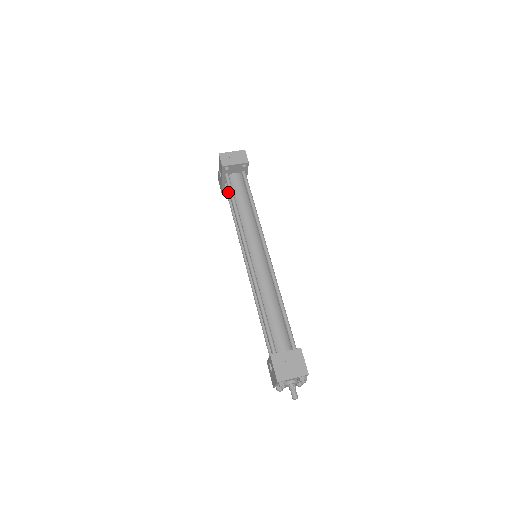
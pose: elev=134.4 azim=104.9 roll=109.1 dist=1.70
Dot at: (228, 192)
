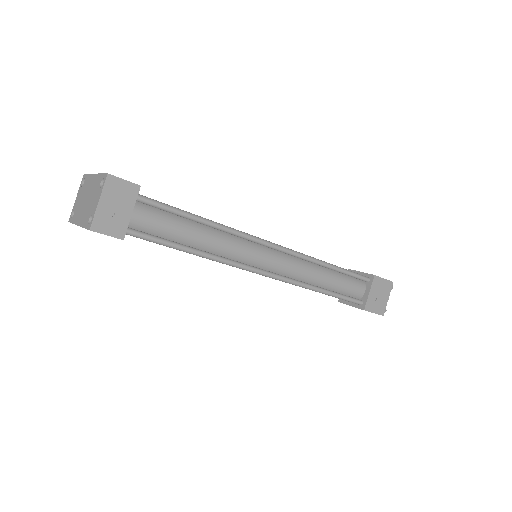
Dot at: occluded
